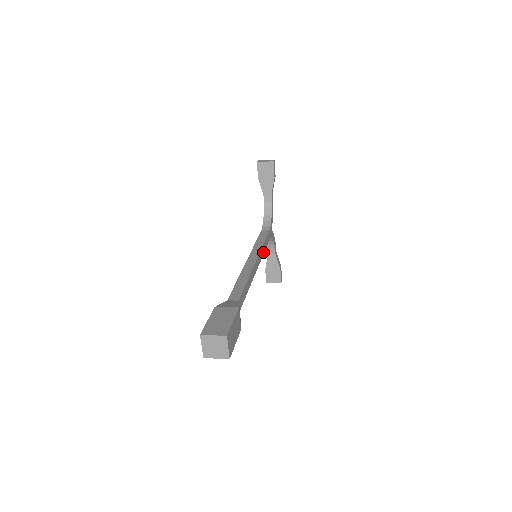
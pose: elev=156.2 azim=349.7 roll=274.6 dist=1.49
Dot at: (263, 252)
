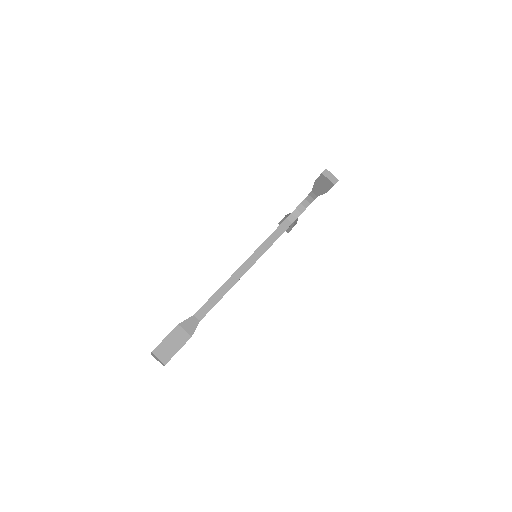
Dot at: occluded
